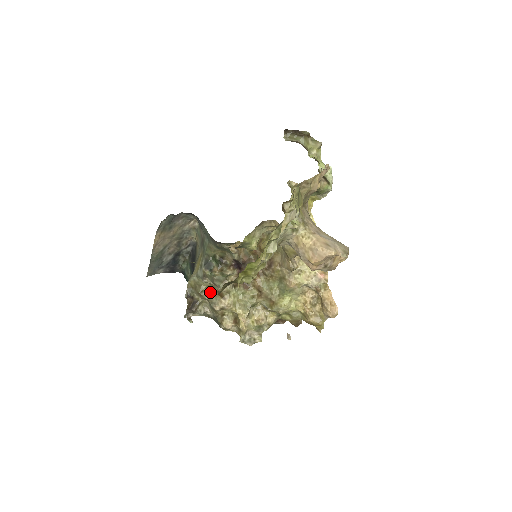
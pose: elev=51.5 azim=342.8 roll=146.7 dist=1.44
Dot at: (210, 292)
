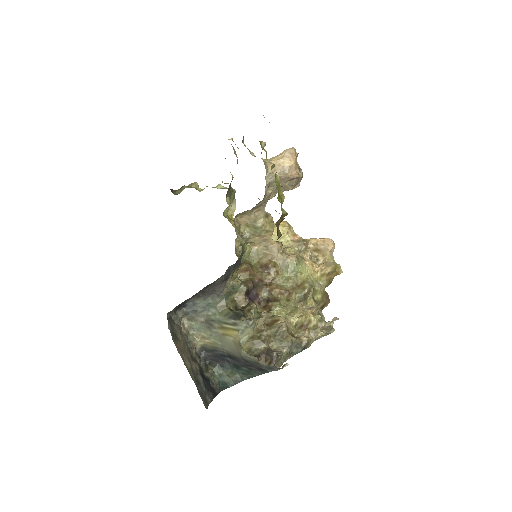
Dot at: (264, 331)
